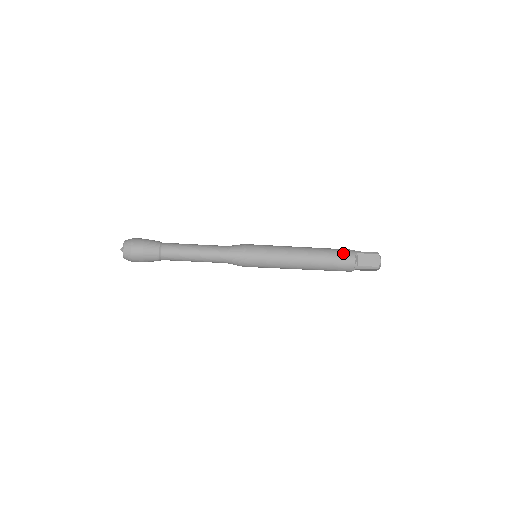
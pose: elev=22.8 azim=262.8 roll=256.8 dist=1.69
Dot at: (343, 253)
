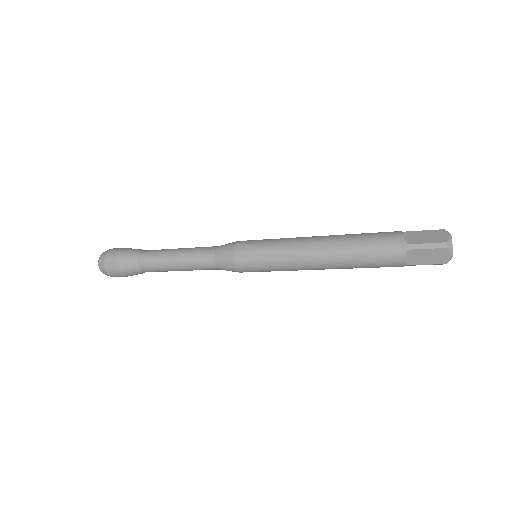
Dot at: (382, 253)
